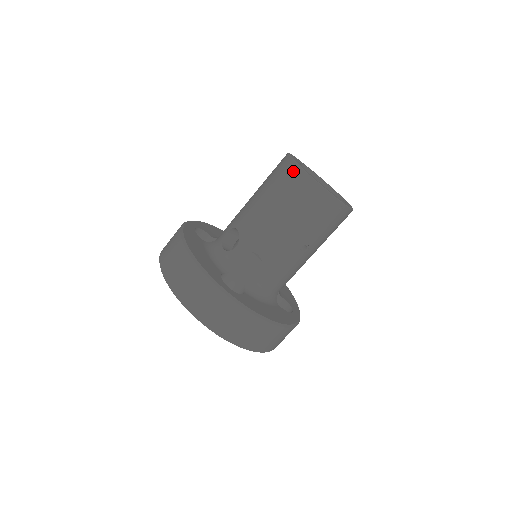
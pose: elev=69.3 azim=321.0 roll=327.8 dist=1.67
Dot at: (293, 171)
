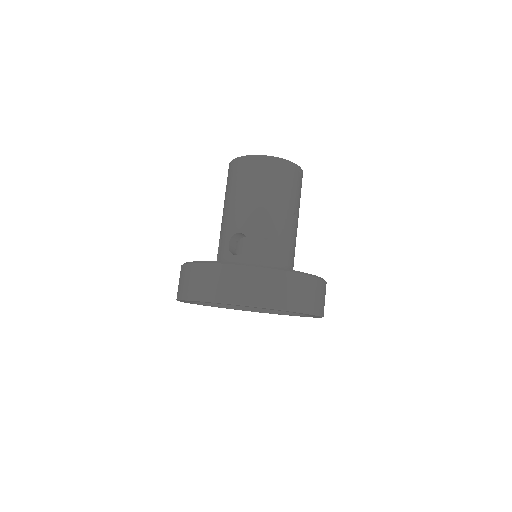
Dot at: (253, 161)
